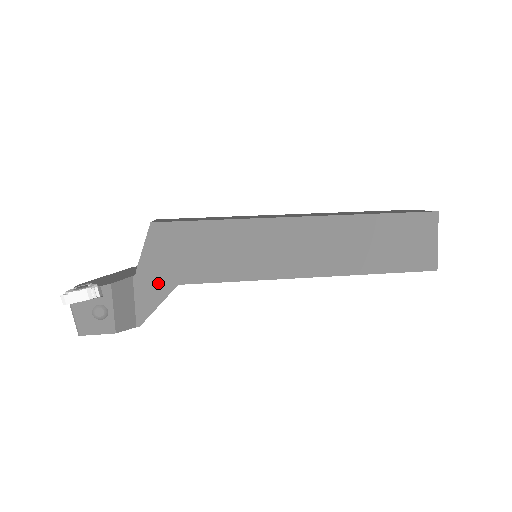
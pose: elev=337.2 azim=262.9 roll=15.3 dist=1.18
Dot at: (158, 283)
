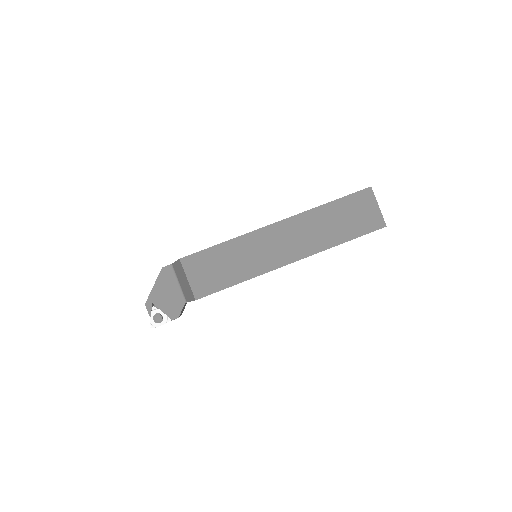
Dot at: occluded
